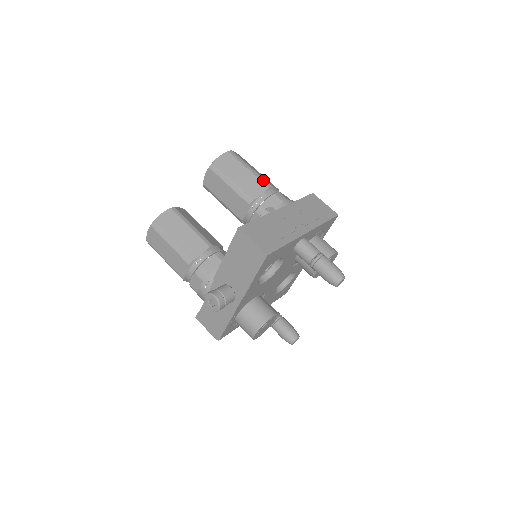
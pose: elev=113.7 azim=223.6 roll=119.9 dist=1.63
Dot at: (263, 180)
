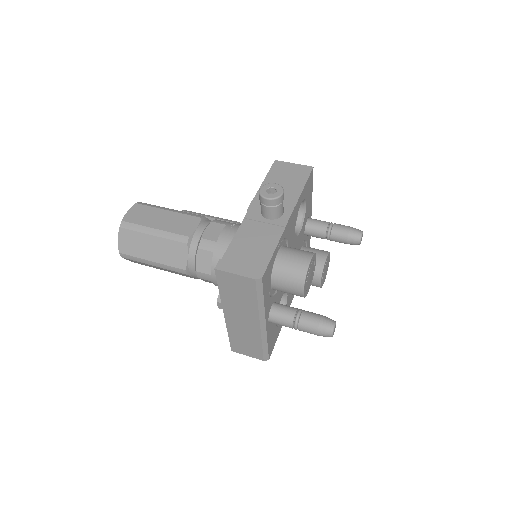
Dot at: occluded
